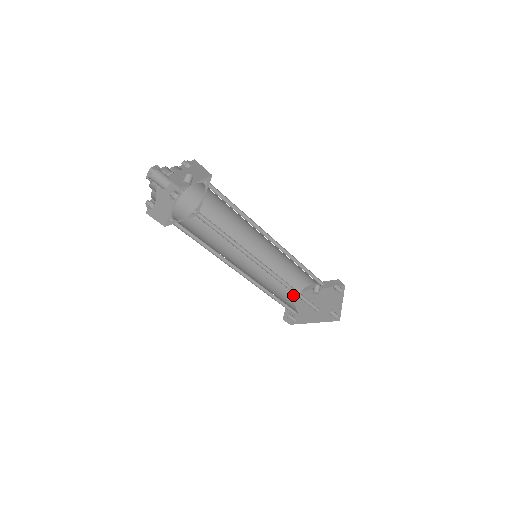
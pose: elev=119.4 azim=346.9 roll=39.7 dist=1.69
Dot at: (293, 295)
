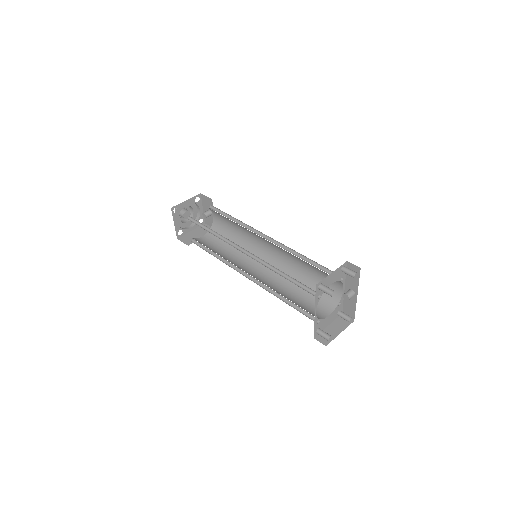
Dot at: (326, 309)
